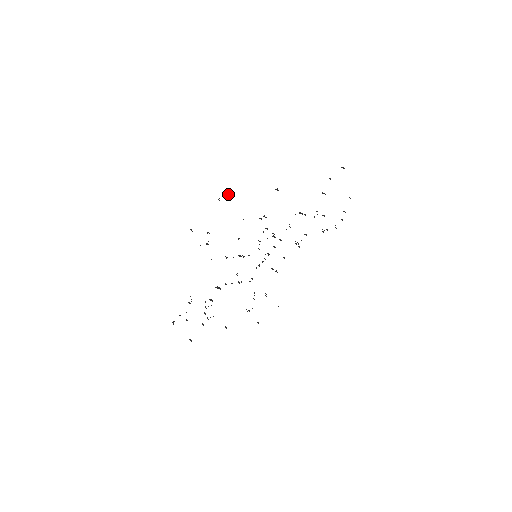
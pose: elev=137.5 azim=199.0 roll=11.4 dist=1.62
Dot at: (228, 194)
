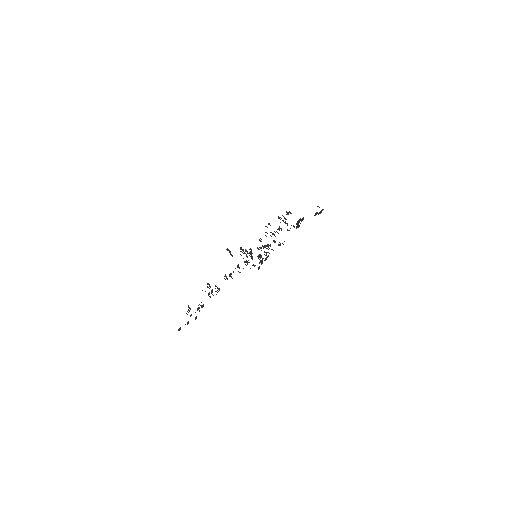
Dot at: occluded
